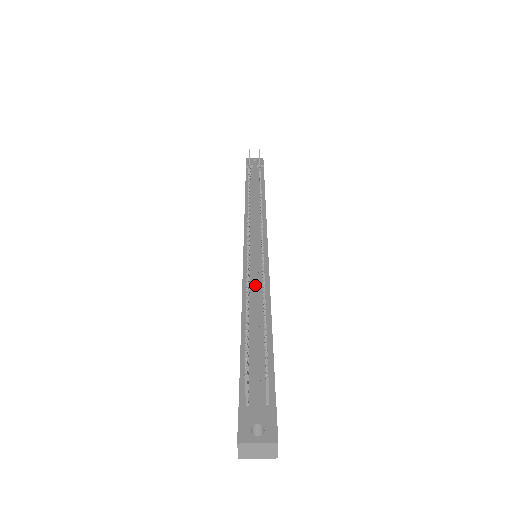
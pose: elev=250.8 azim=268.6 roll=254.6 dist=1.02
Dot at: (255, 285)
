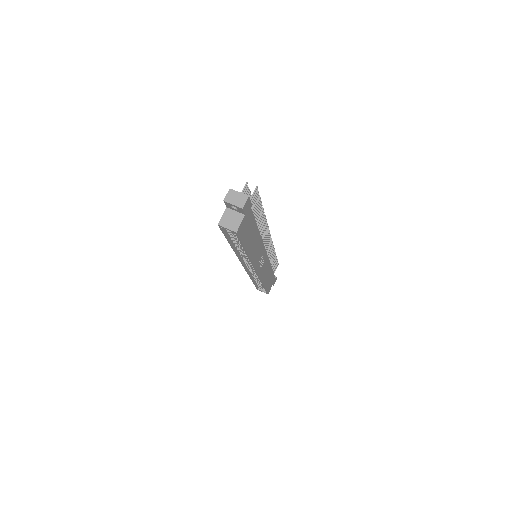
Dot at: occluded
